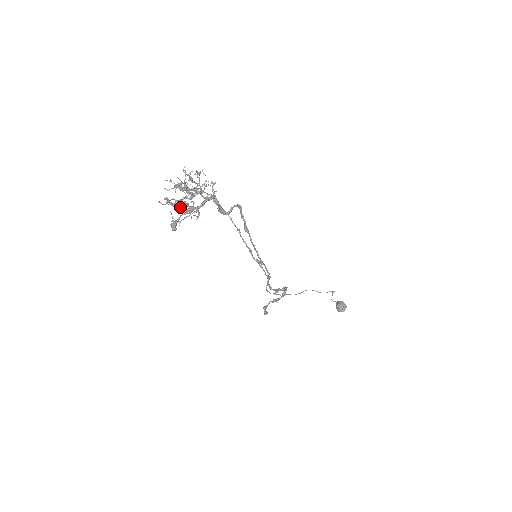
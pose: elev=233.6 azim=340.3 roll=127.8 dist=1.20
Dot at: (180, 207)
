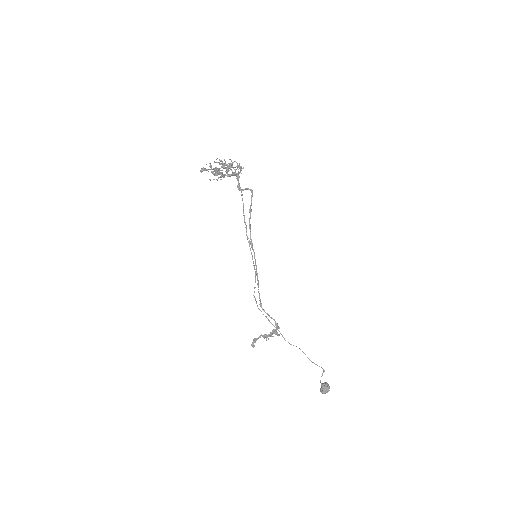
Dot at: occluded
